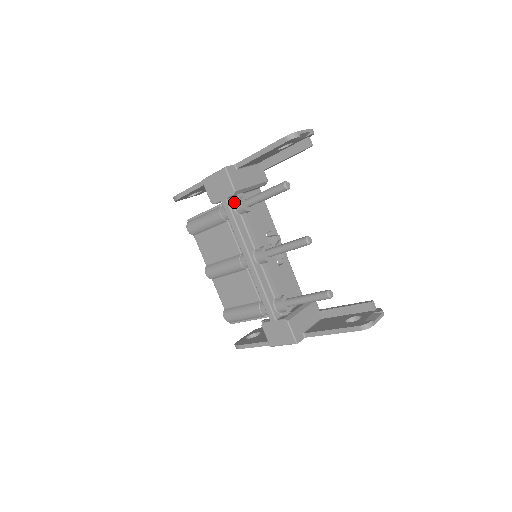
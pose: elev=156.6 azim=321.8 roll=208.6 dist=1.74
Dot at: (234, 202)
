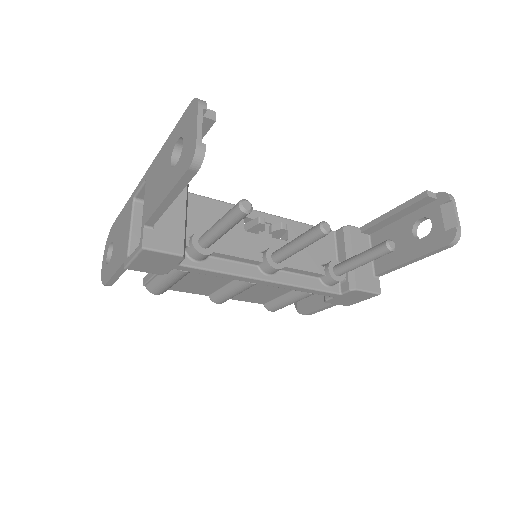
Dot at: (188, 256)
